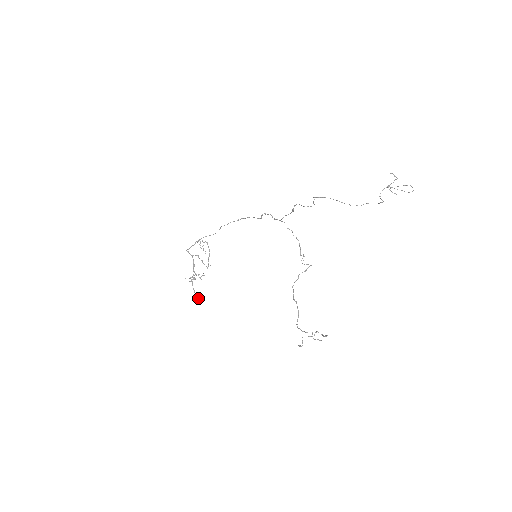
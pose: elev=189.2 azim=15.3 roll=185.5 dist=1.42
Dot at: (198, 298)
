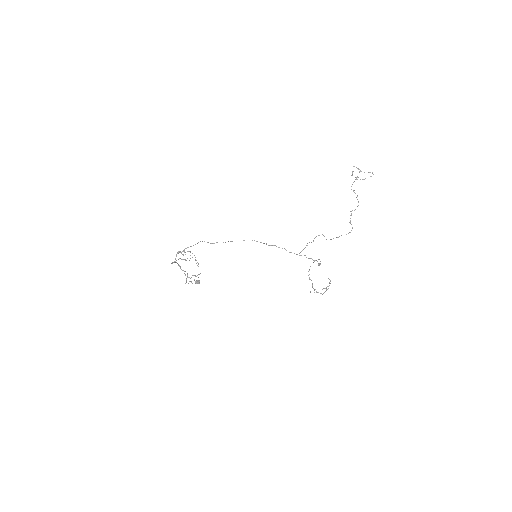
Dot at: occluded
